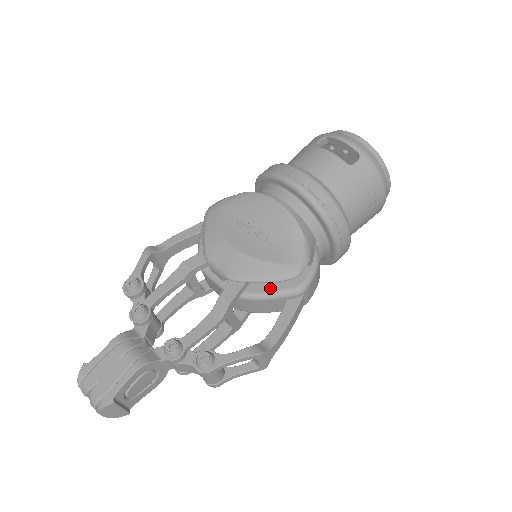
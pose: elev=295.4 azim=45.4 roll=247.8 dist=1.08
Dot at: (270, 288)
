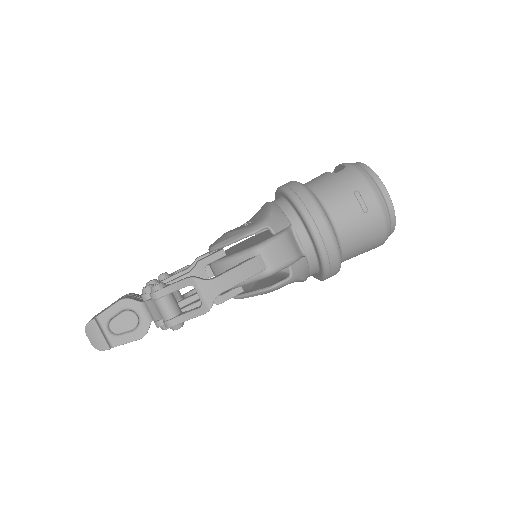
Dot at: (236, 252)
